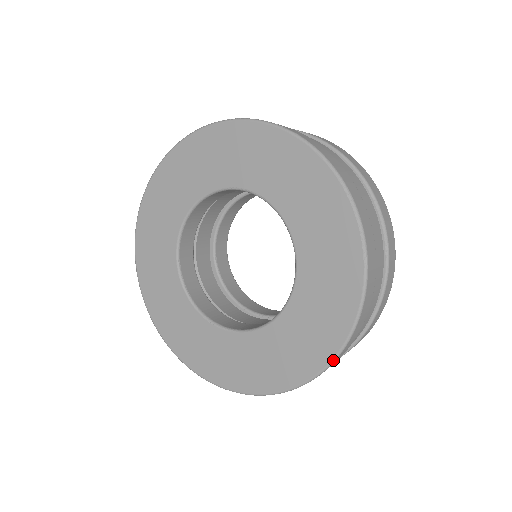
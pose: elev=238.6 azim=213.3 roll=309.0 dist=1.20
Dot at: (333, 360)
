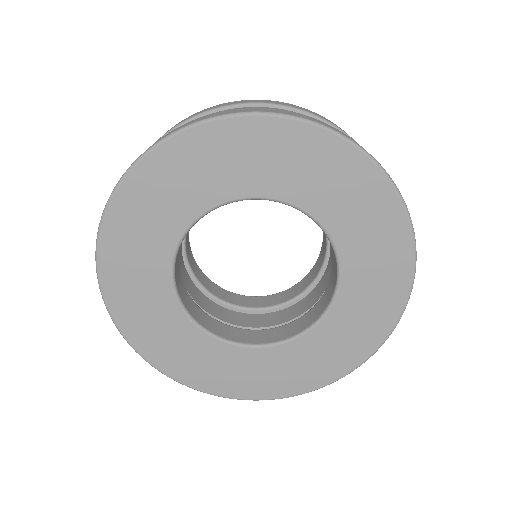
Dot at: occluded
